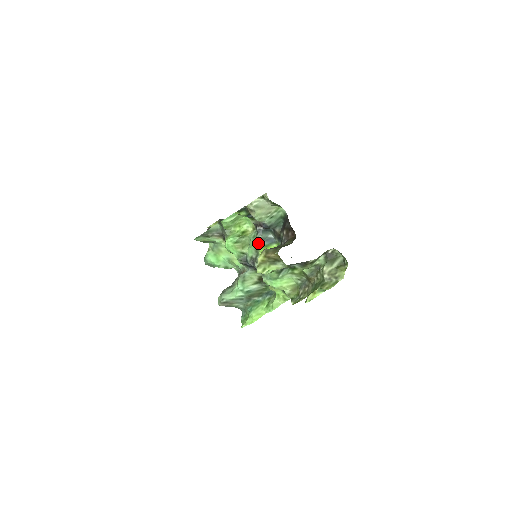
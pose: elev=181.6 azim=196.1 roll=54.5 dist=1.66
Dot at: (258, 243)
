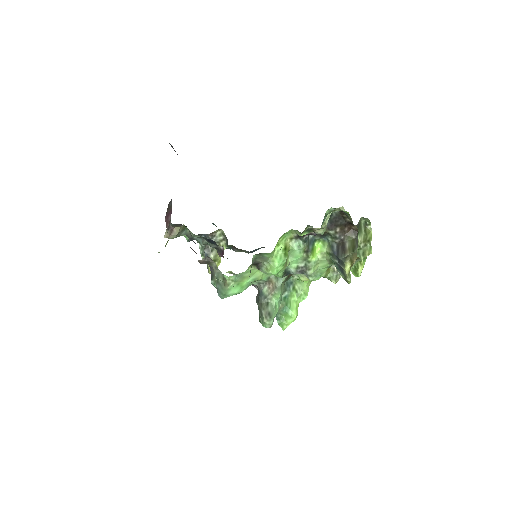
Dot at: (306, 251)
